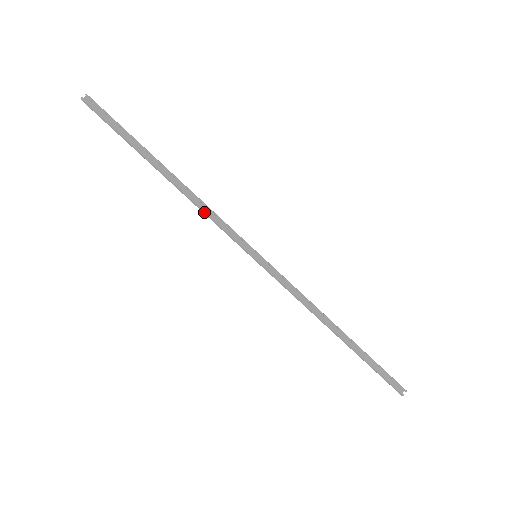
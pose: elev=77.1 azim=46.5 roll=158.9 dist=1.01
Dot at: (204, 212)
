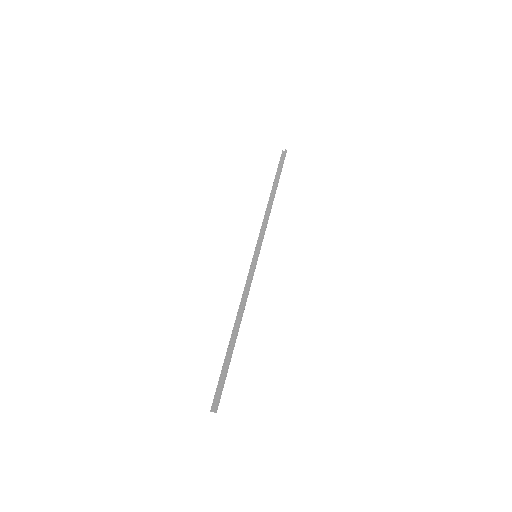
Dot at: (263, 219)
